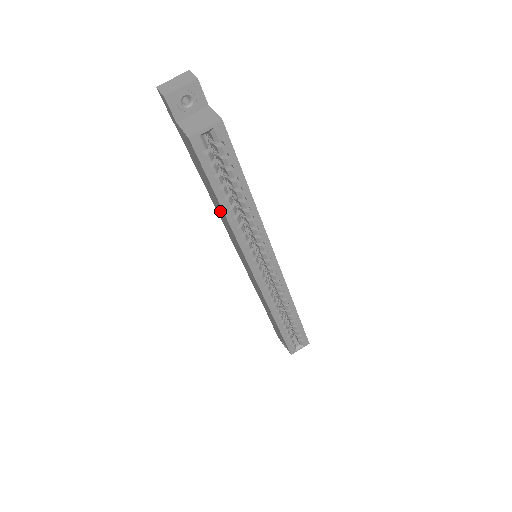
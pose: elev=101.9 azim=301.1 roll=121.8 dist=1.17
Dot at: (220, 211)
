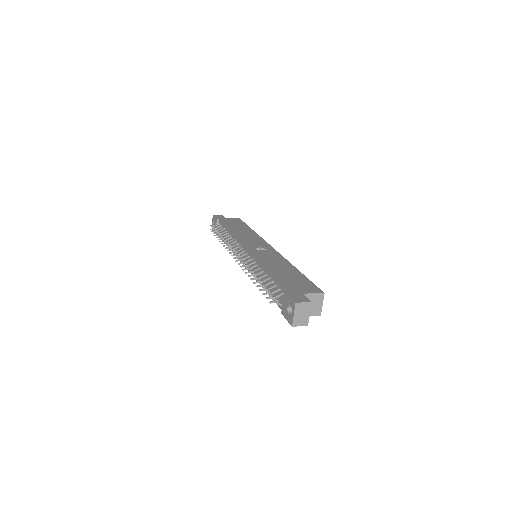
Dot at: occluded
